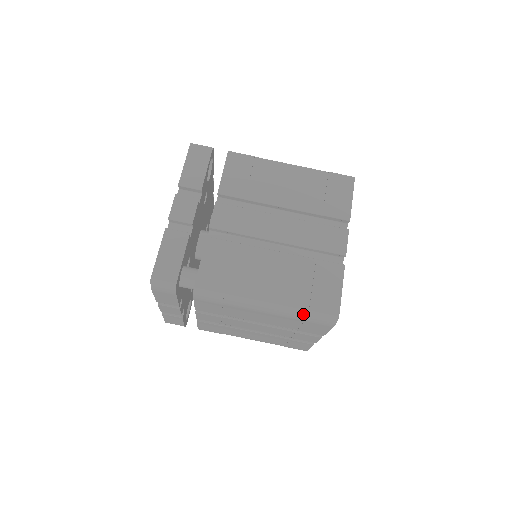
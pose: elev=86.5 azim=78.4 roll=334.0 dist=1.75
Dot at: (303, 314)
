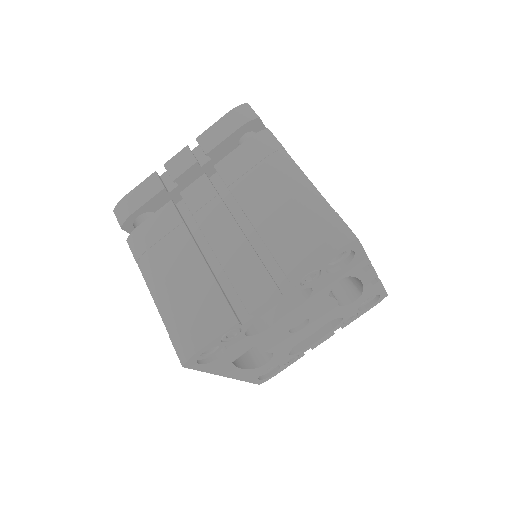
Dot at: (326, 212)
